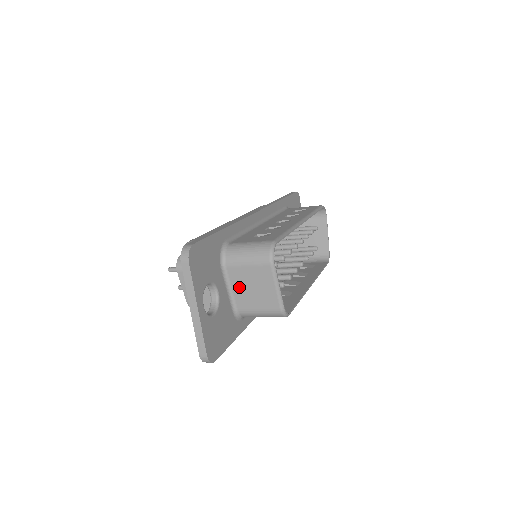
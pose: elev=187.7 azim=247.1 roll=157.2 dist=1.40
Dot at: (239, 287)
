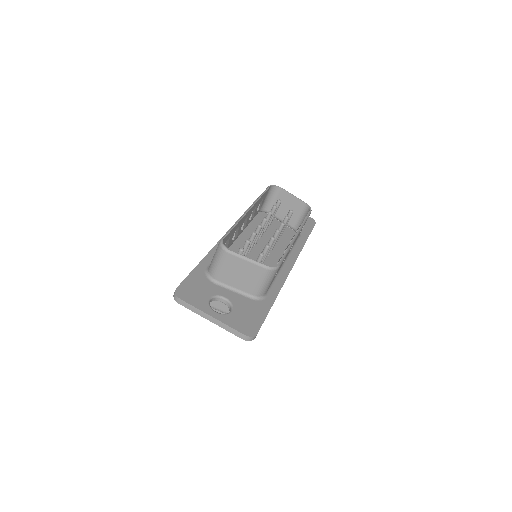
Dot at: (236, 283)
